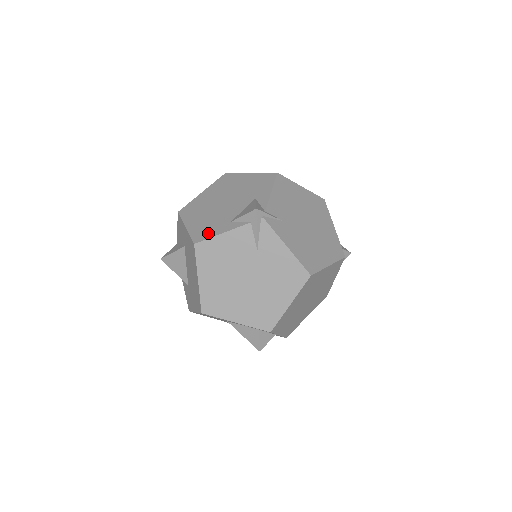
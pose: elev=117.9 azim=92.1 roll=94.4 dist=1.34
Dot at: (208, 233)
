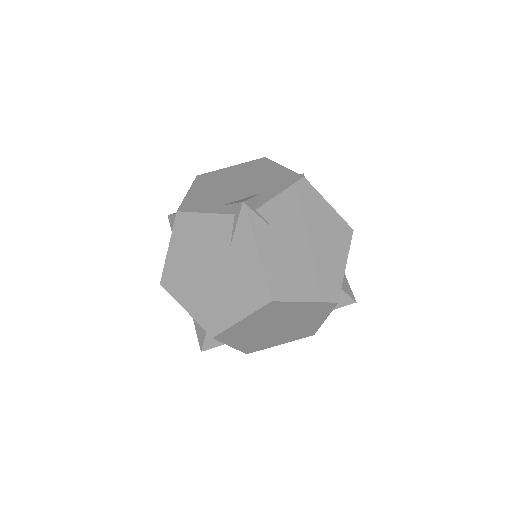
Dot at: (195, 207)
